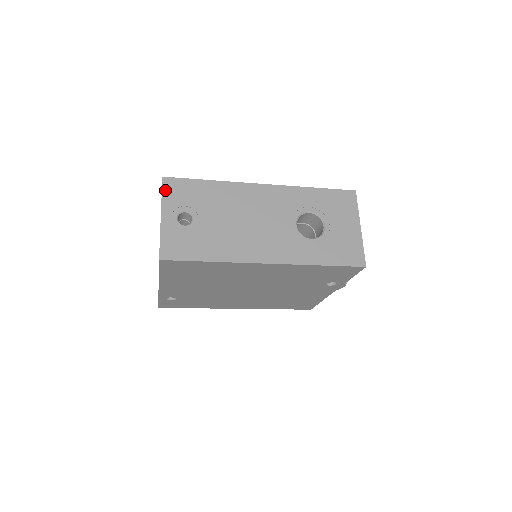
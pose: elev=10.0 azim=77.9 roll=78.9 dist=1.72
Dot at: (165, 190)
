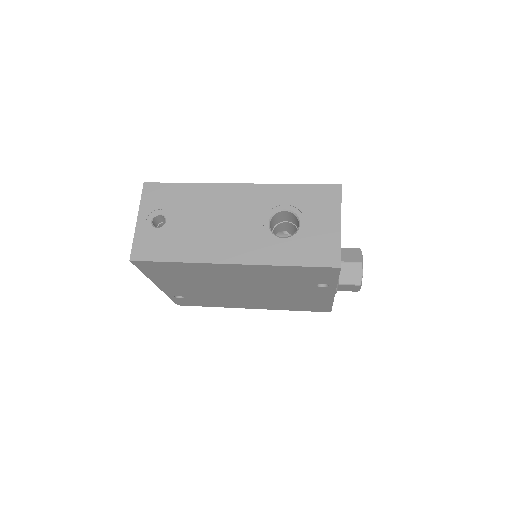
Dot at: (144, 195)
